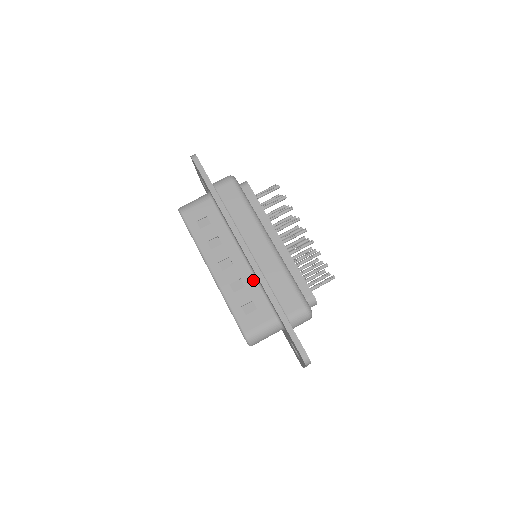
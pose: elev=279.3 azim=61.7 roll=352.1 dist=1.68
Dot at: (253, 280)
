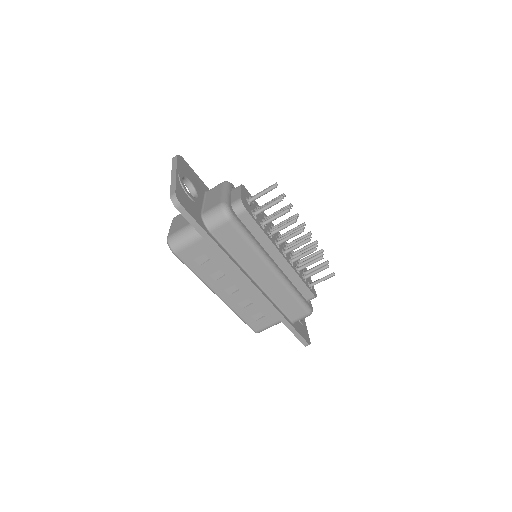
Dot at: (260, 299)
